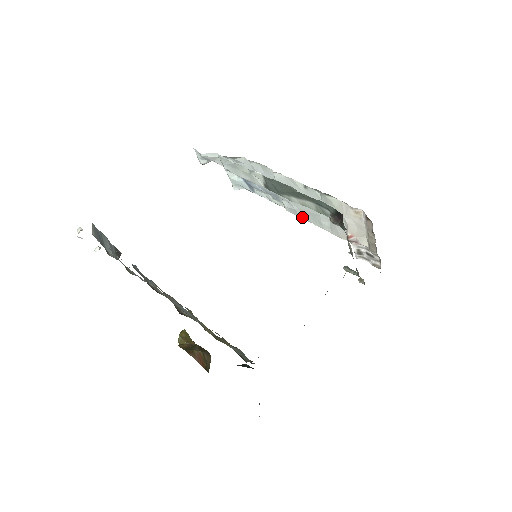
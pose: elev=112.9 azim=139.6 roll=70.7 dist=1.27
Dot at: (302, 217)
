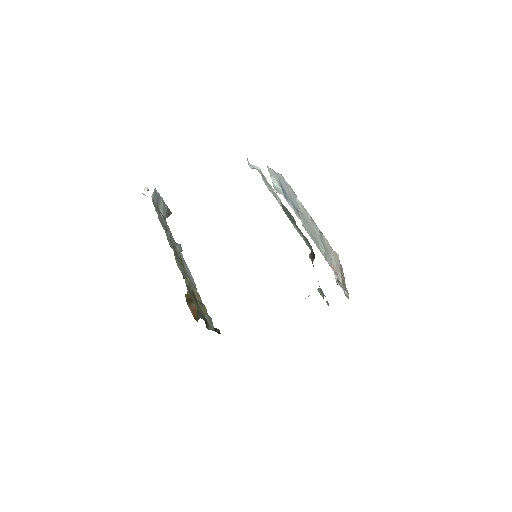
Dot at: (310, 236)
